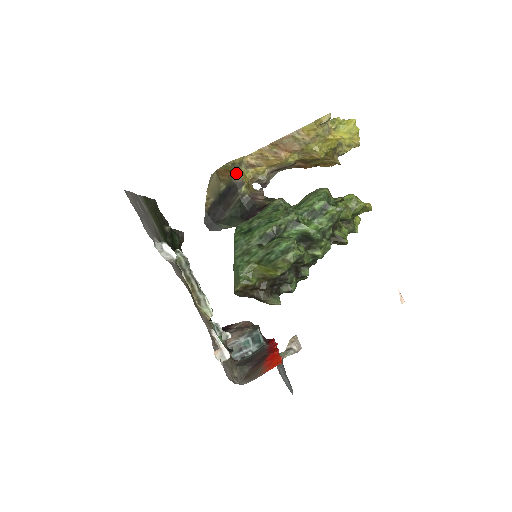
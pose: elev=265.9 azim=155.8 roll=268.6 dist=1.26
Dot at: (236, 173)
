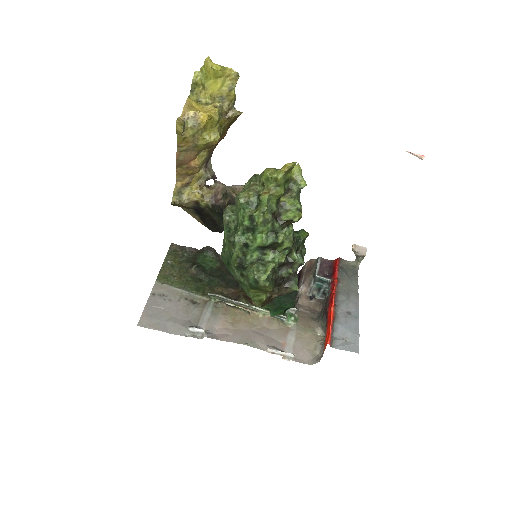
Dot at: (185, 202)
